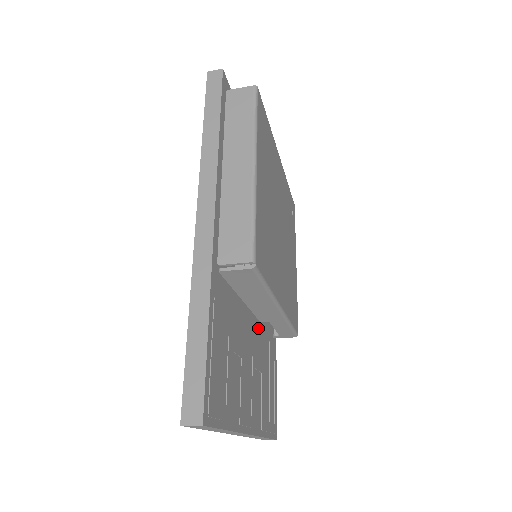
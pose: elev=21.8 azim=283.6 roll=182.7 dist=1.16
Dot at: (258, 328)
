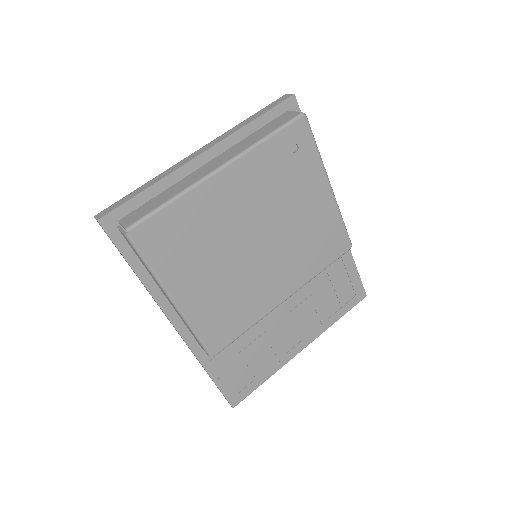
Dot at: occluded
